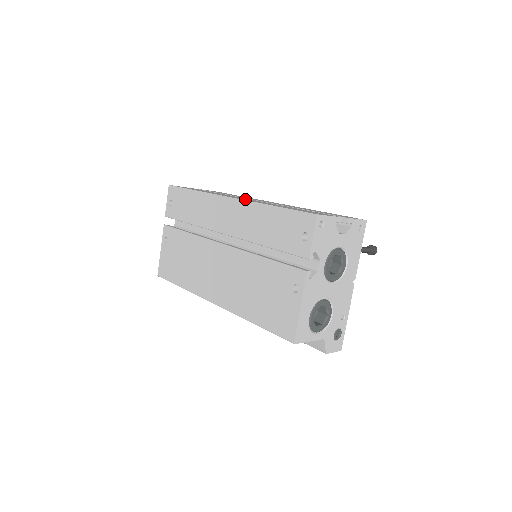
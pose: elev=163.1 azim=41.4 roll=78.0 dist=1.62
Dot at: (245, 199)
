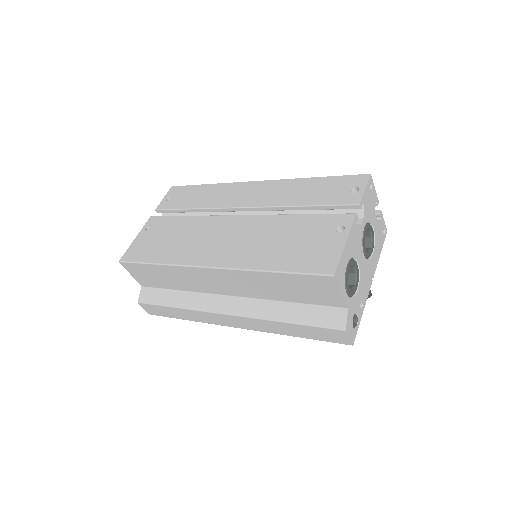
Dot at: occluded
